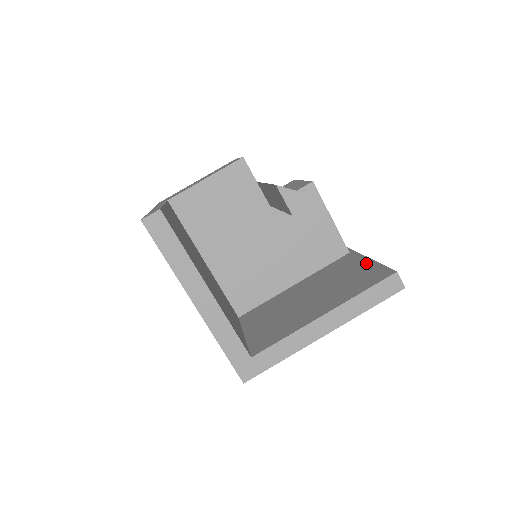
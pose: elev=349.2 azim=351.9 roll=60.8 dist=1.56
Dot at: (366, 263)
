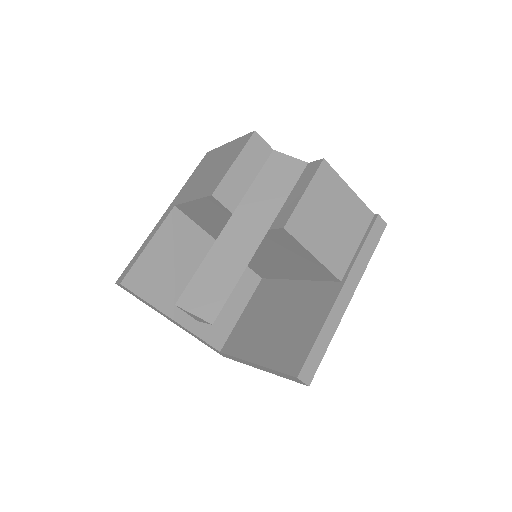
Dot at: (316, 327)
